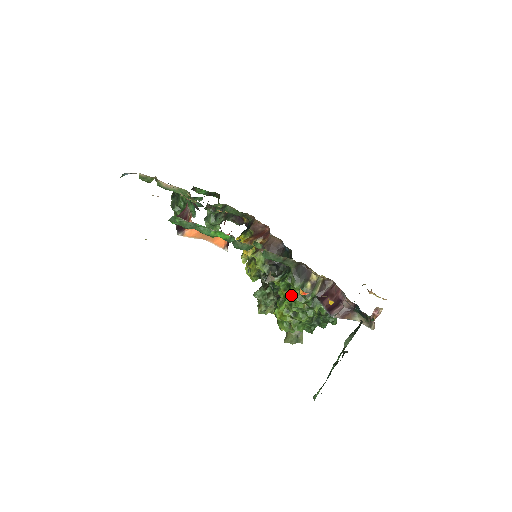
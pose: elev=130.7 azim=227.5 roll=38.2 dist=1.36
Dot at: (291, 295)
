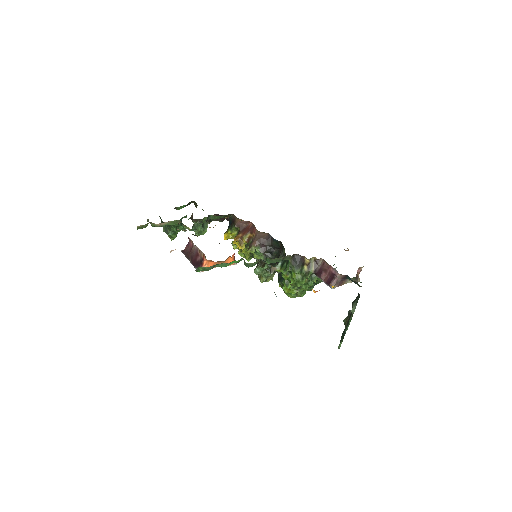
Dot at: (294, 278)
